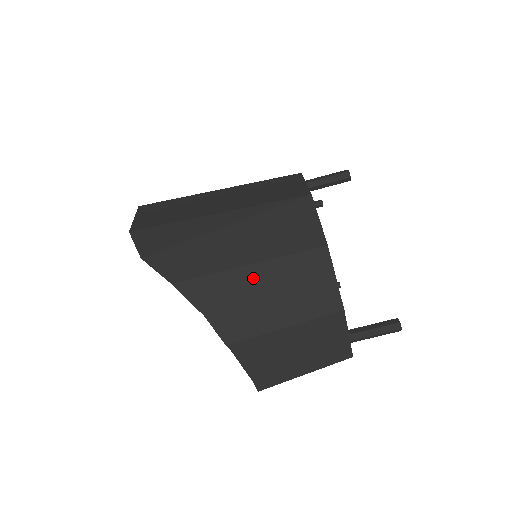
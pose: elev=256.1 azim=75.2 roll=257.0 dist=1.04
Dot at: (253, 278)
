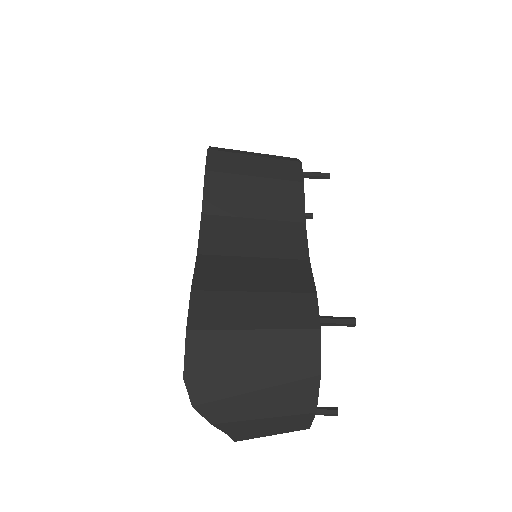
Dot at: (263, 423)
